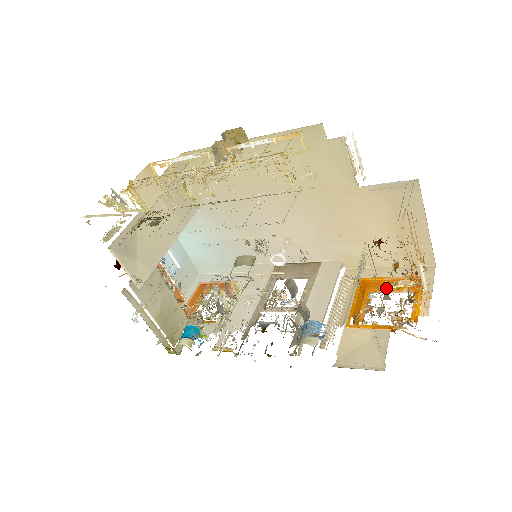
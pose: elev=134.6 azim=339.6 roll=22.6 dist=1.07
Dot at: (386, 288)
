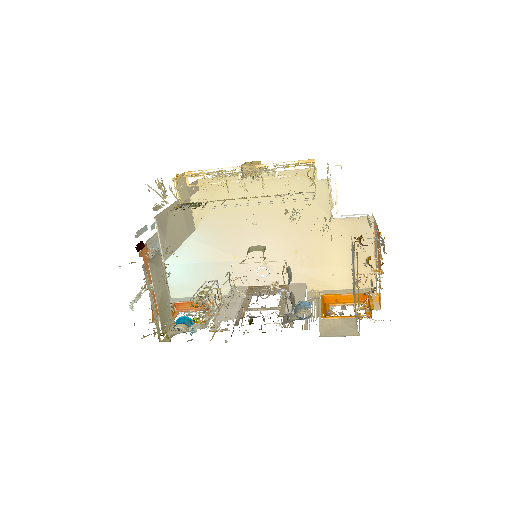
Dot at: occluded
